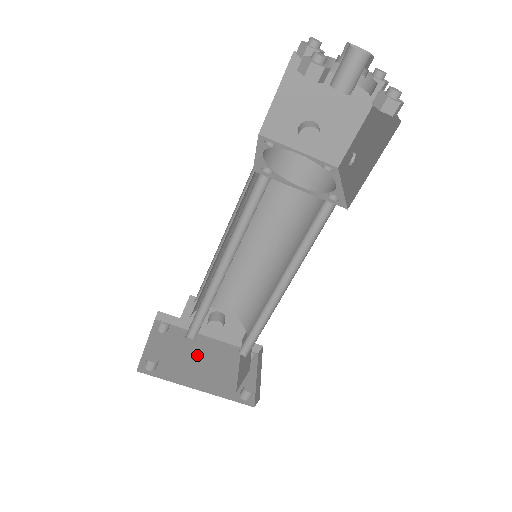
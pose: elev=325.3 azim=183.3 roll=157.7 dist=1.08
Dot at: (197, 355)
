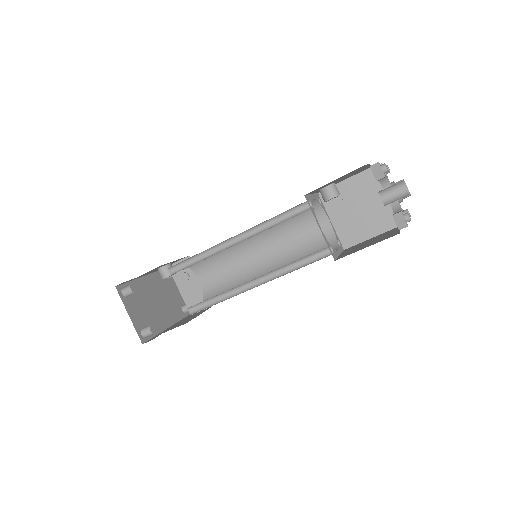
Dot at: (152, 299)
